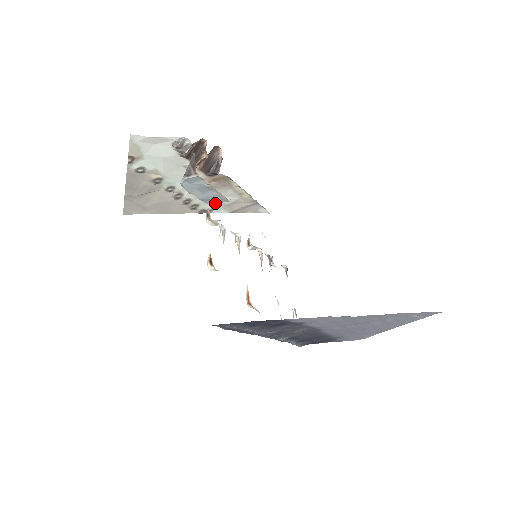
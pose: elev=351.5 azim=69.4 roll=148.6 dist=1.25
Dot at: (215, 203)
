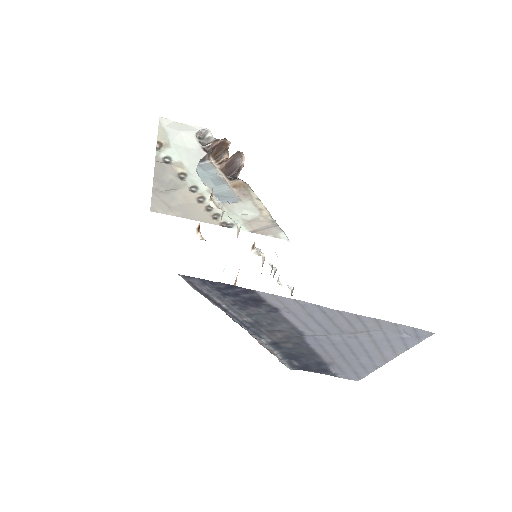
Dot at: occluded
